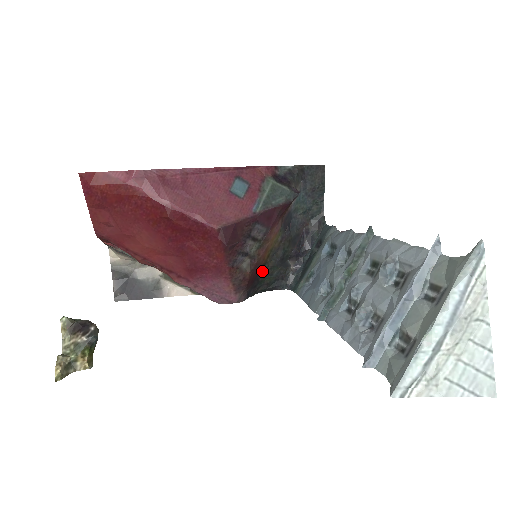
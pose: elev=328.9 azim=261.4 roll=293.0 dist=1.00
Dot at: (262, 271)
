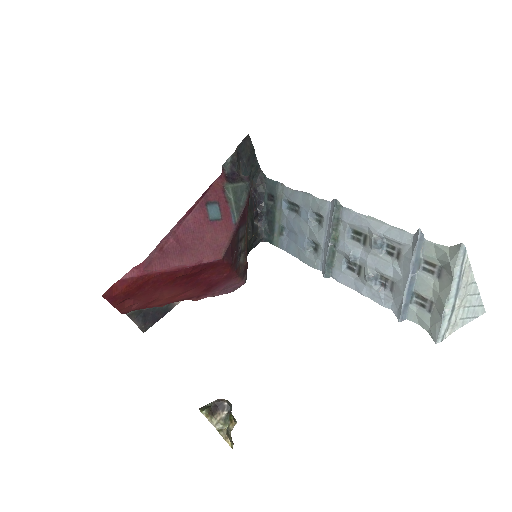
Dot at: (247, 248)
